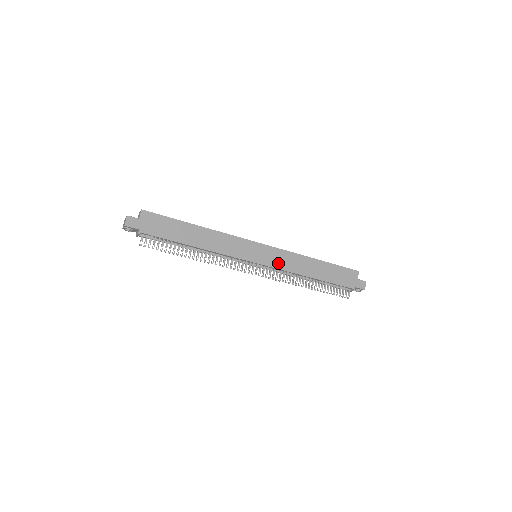
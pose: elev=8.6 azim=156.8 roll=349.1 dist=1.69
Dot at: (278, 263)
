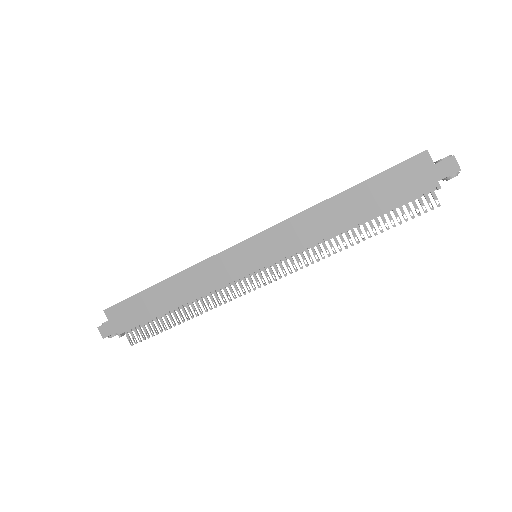
Dot at: (286, 246)
